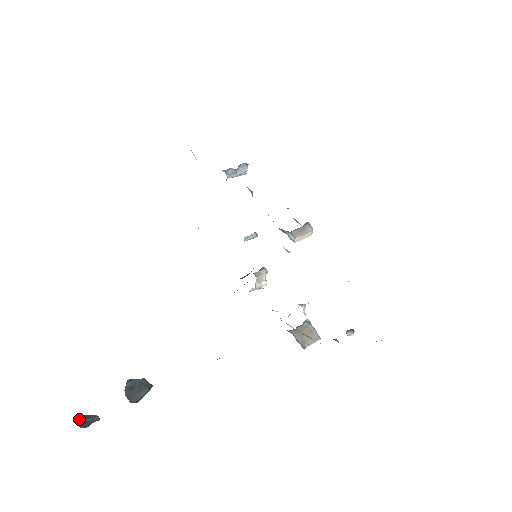
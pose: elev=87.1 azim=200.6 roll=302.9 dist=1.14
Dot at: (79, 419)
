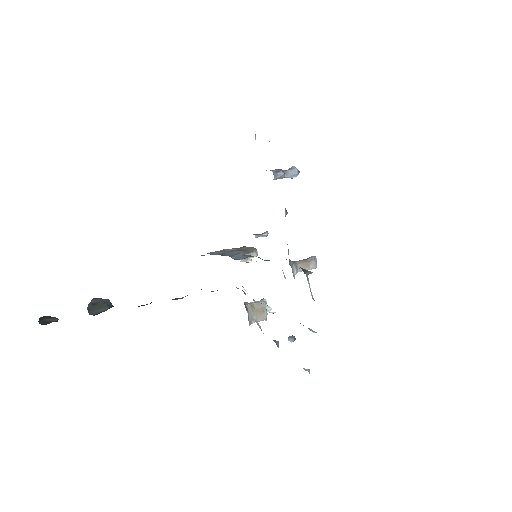
Dot at: (41, 317)
